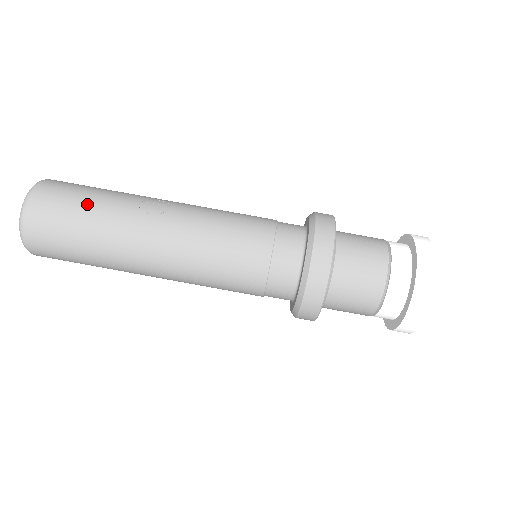
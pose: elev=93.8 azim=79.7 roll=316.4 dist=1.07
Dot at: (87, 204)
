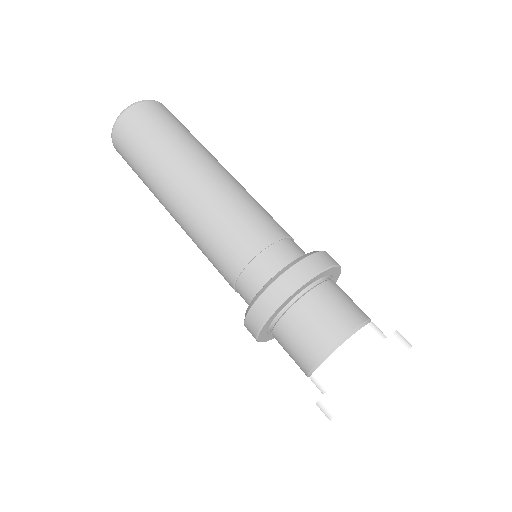
Dot at: occluded
